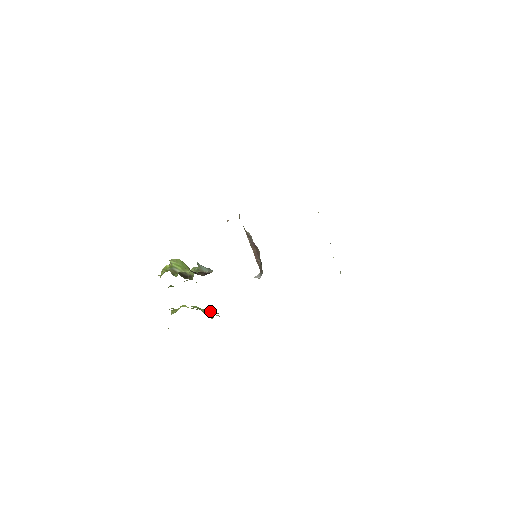
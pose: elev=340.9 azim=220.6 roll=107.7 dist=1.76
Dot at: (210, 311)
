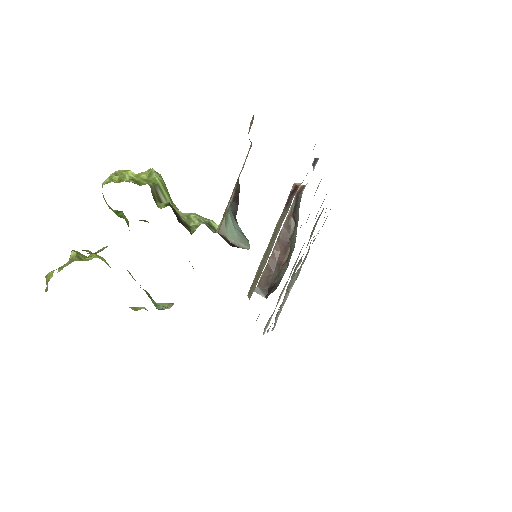
Dot at: occluded
